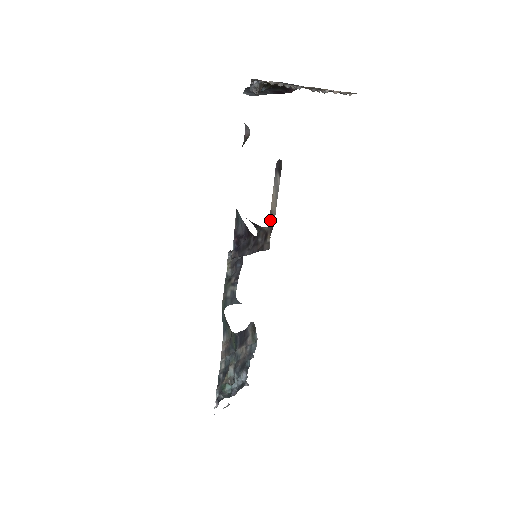
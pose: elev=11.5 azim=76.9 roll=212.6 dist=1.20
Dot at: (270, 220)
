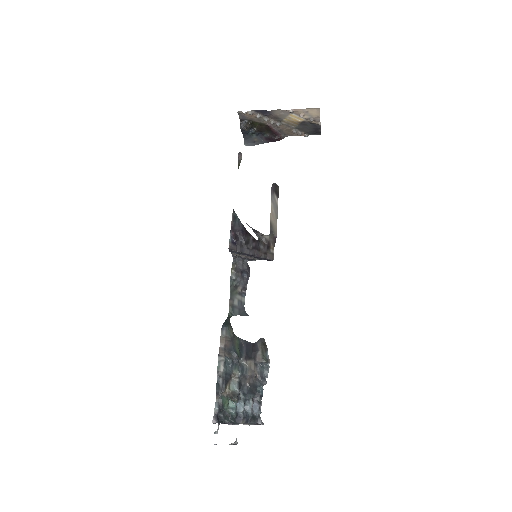
Dot at: (271, 231)
